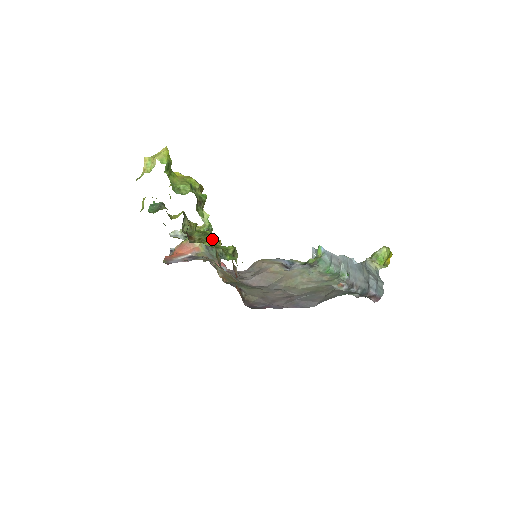
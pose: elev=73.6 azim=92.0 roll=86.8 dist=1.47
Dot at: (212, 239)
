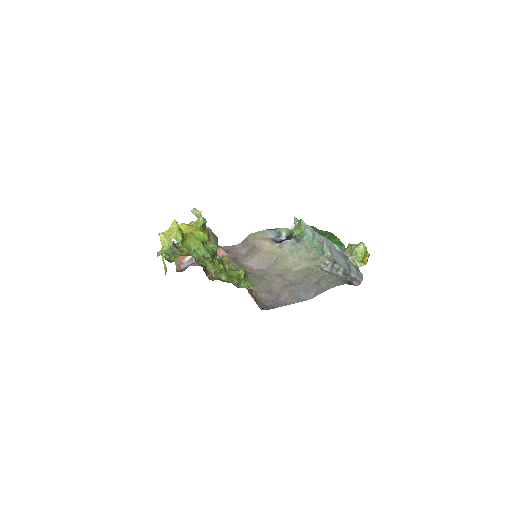
Dot at: (224, 266)
